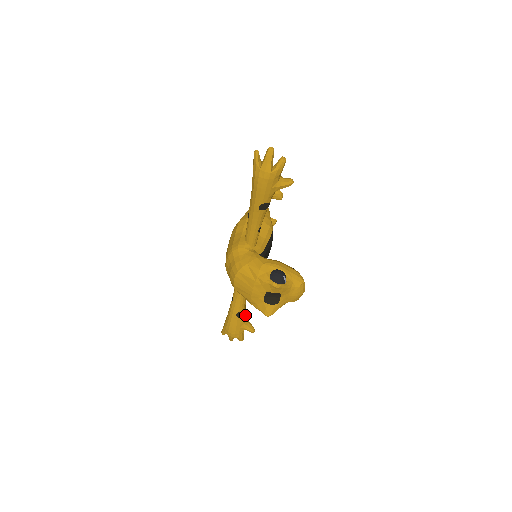
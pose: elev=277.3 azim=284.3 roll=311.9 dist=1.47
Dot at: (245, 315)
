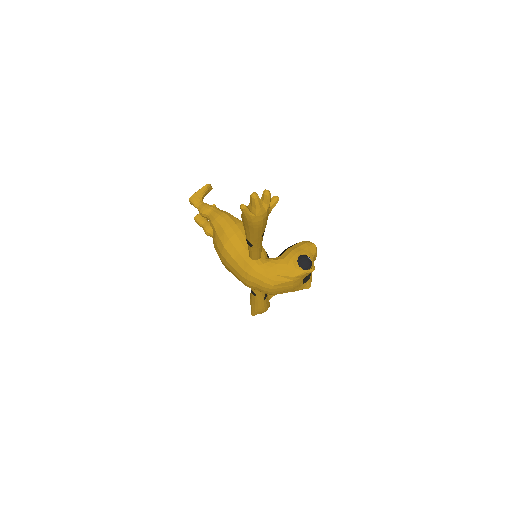
Dot at: occluded
